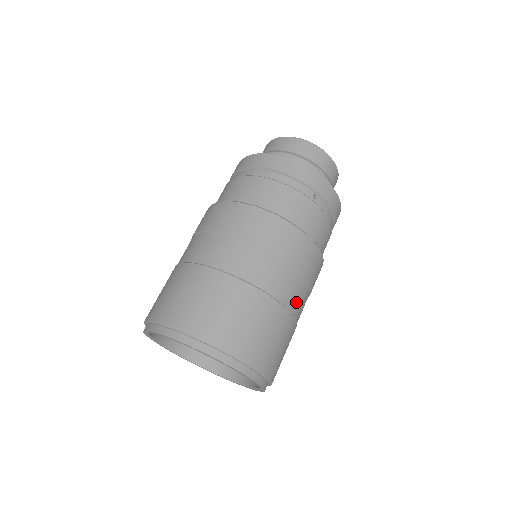
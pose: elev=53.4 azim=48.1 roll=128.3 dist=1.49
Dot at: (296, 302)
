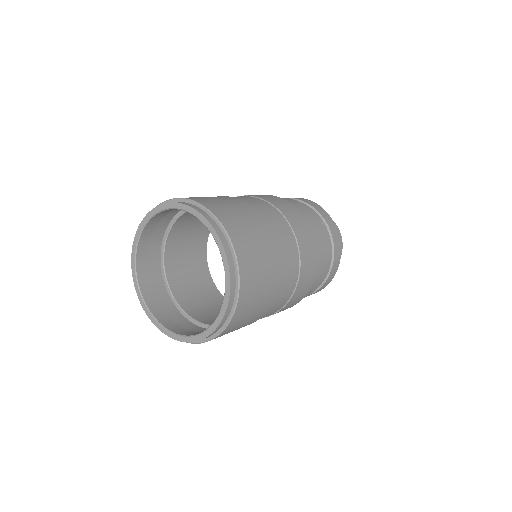
Dot at: (286, 259)
